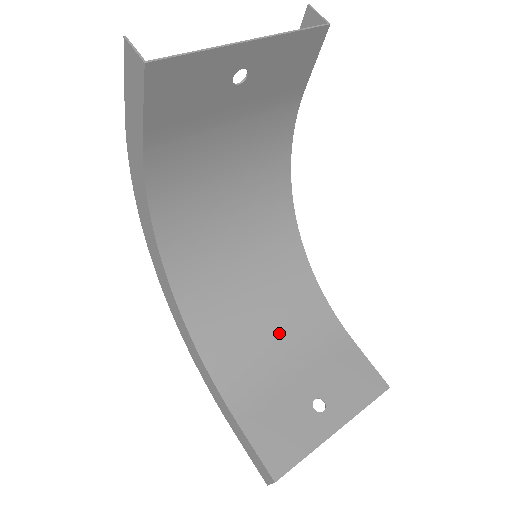
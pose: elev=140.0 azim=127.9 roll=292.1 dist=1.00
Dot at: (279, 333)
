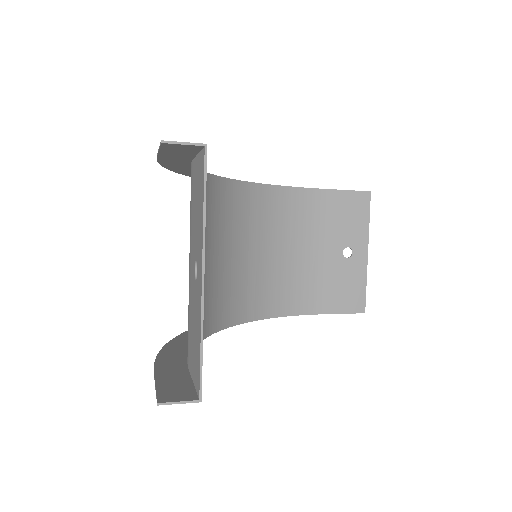
Dot at: (290, 246)
